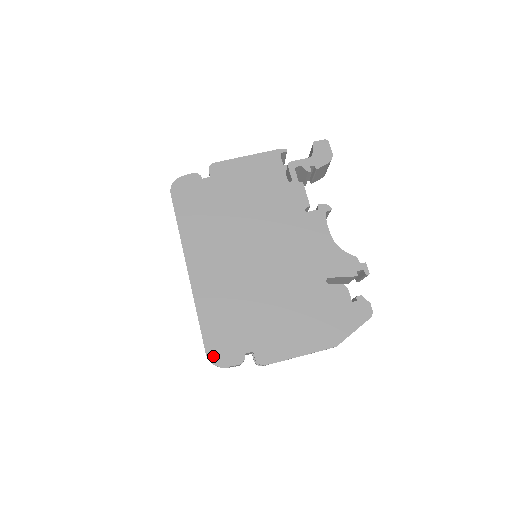
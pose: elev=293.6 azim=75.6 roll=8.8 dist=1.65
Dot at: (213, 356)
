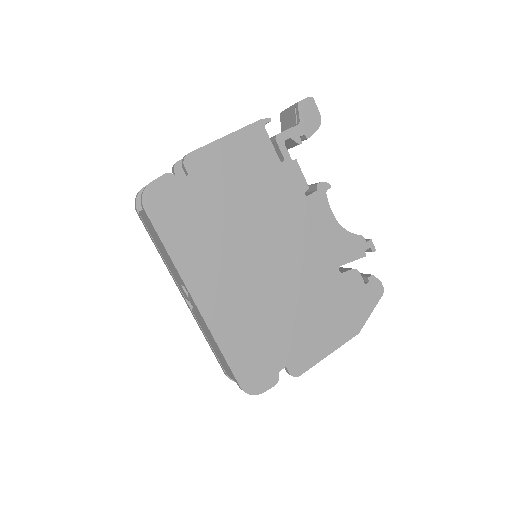
Dot at: (248, 387)
